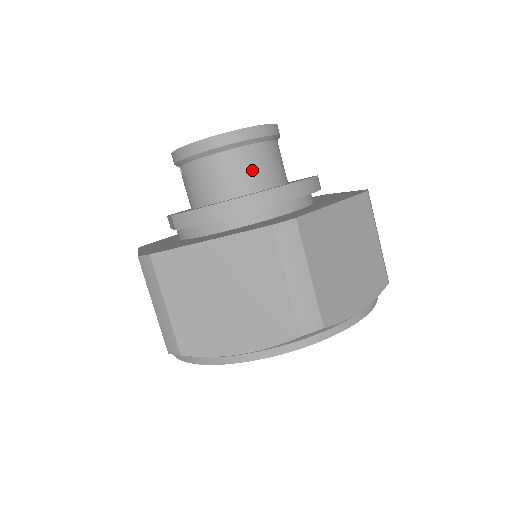
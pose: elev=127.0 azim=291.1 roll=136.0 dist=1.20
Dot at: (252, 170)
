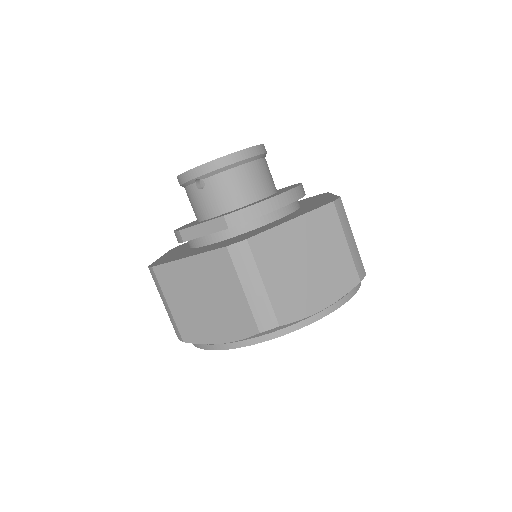
Dot at: (268, 177)
